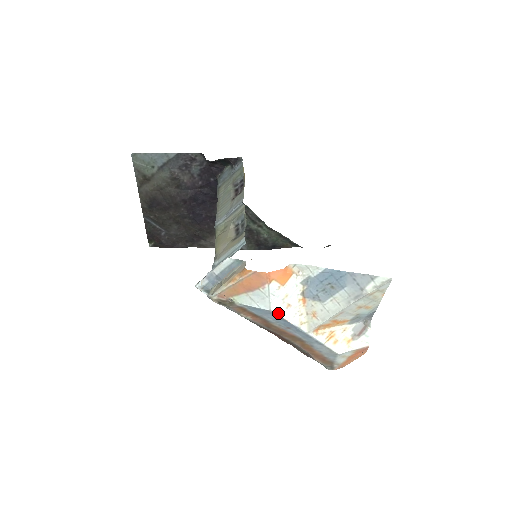
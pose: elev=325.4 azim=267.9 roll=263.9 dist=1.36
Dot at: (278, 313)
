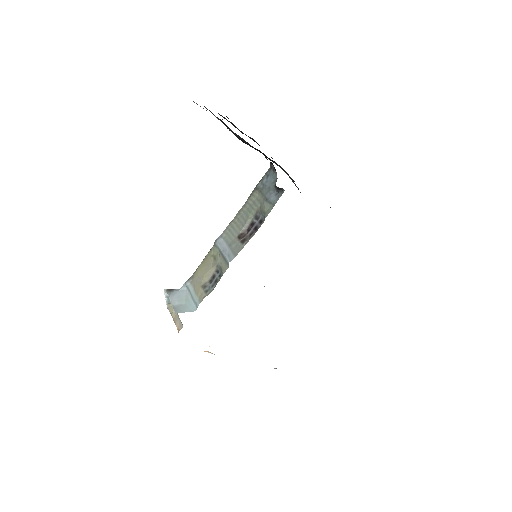
Dot at: occluded
